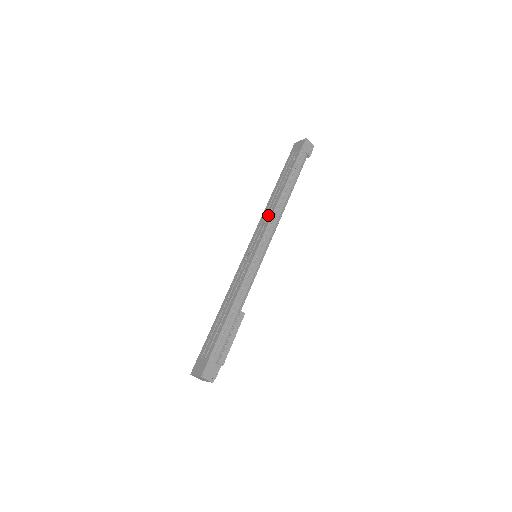
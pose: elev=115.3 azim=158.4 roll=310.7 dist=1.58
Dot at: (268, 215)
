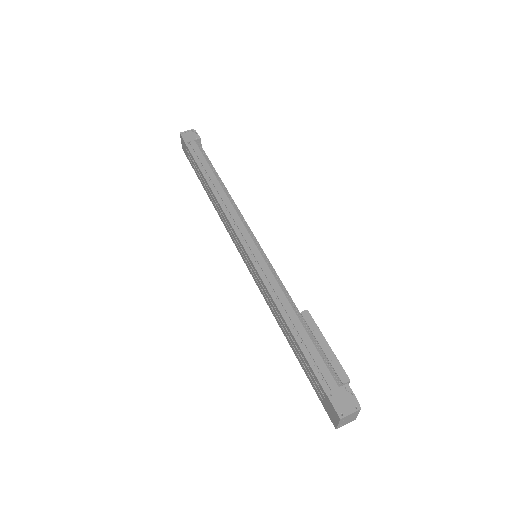
Dot at: (223, 216)
